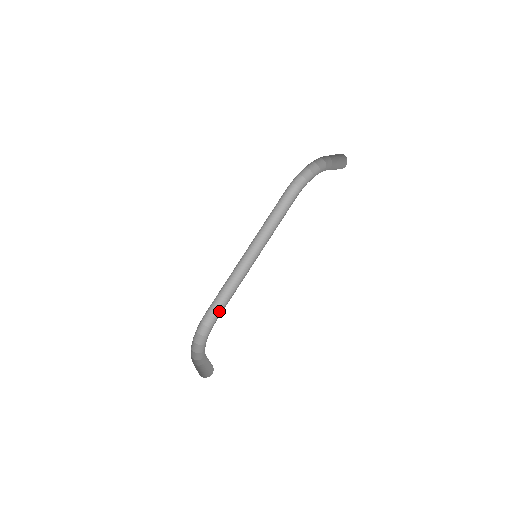
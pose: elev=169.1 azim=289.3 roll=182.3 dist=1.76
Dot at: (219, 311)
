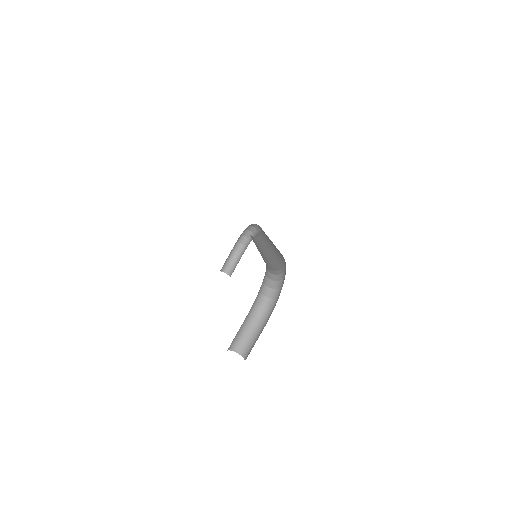
Dot at: (262, 231)
